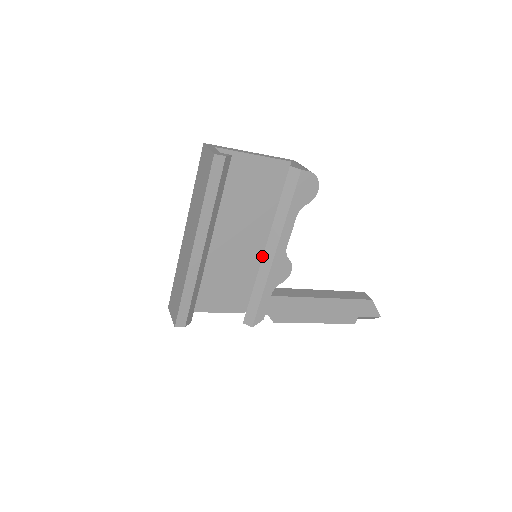
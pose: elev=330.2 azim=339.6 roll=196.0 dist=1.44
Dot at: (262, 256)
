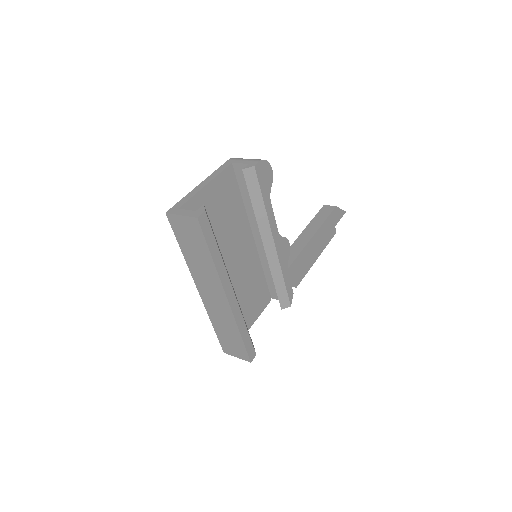
Dot at: (257, 251)
